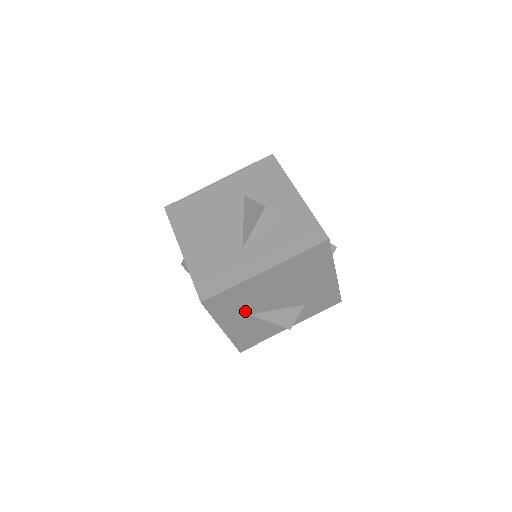
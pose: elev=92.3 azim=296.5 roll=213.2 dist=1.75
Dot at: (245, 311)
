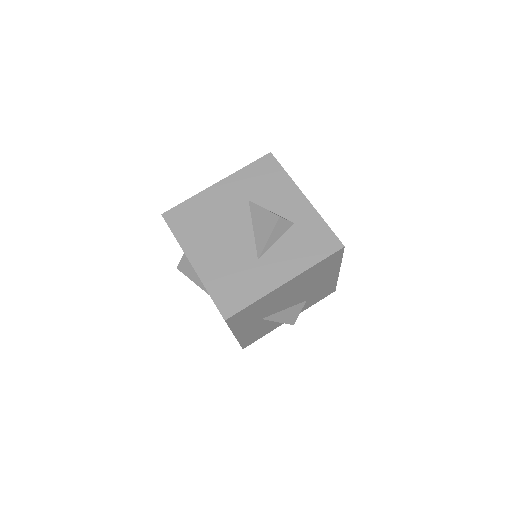
Dot at: (258, 317)
